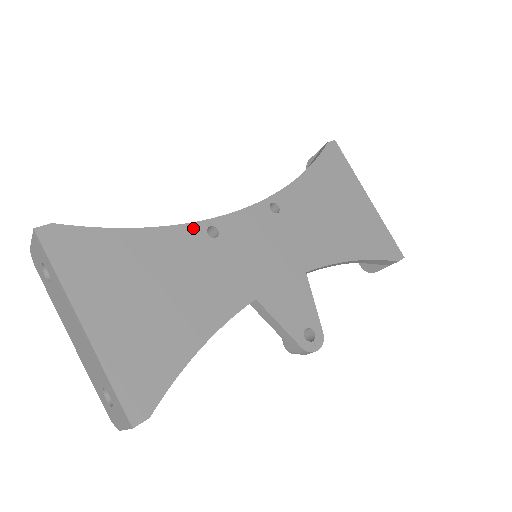
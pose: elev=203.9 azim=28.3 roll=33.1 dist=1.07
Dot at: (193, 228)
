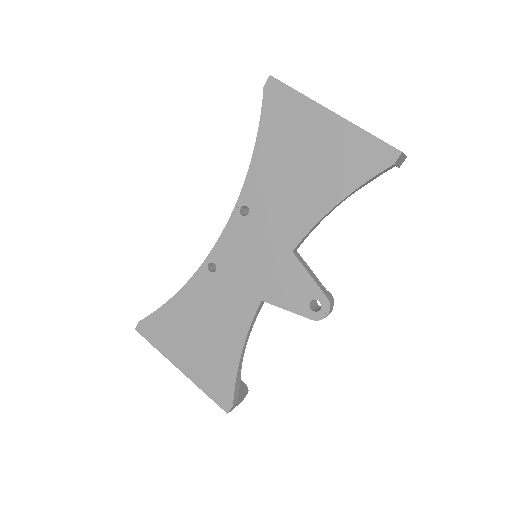
Dot at: (199, 274)
